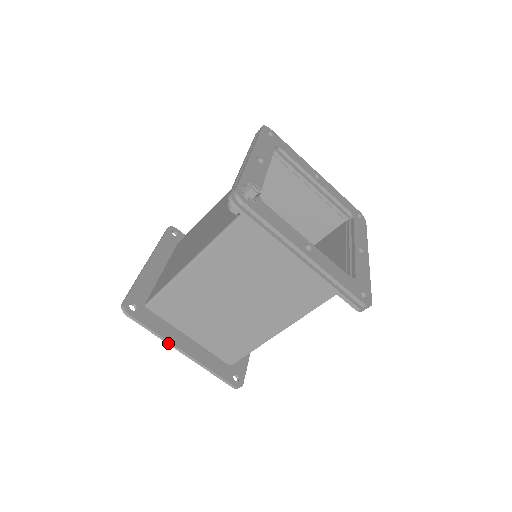
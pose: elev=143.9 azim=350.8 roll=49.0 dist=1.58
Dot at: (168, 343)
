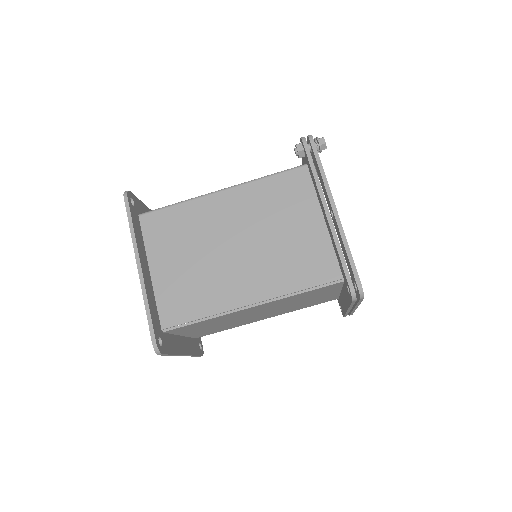
Dot at: (135, 248)
